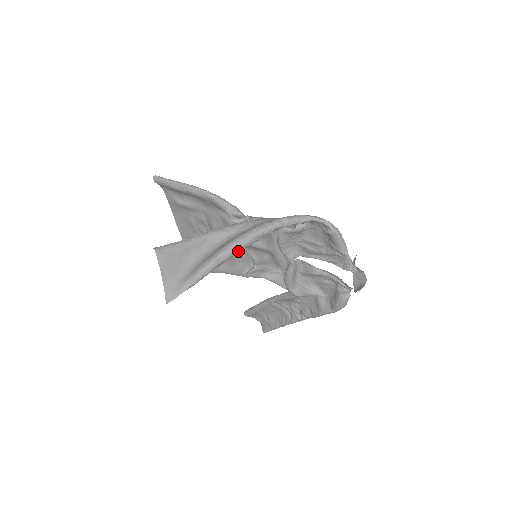
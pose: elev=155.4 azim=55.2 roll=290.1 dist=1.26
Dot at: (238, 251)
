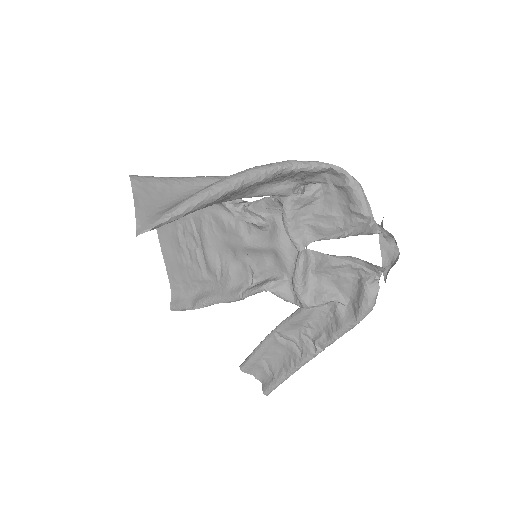
Dot at: (236, 187)
